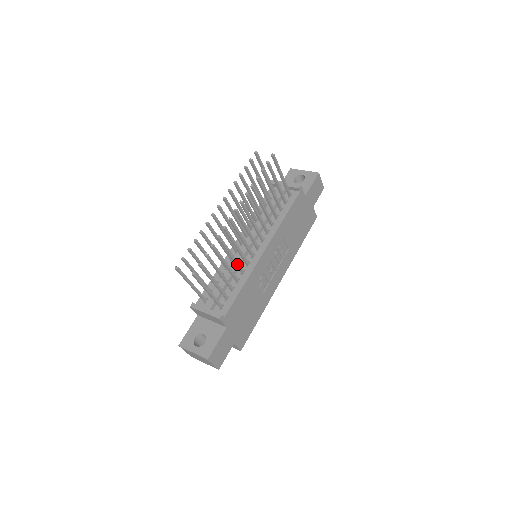
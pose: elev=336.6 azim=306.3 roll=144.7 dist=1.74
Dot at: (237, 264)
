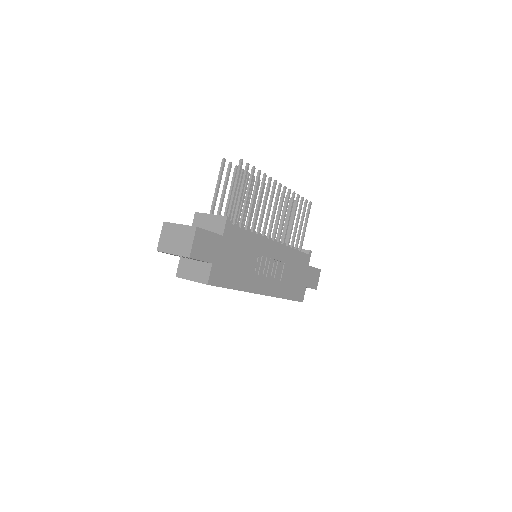
Dot at: (256, 217)
